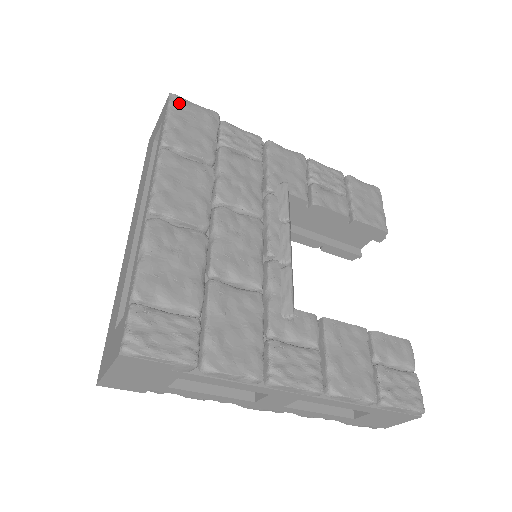
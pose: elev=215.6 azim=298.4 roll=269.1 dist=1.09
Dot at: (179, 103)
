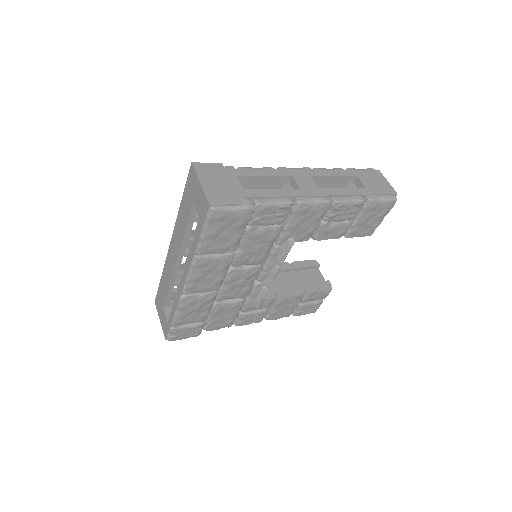
Dot at: (216, 218)
